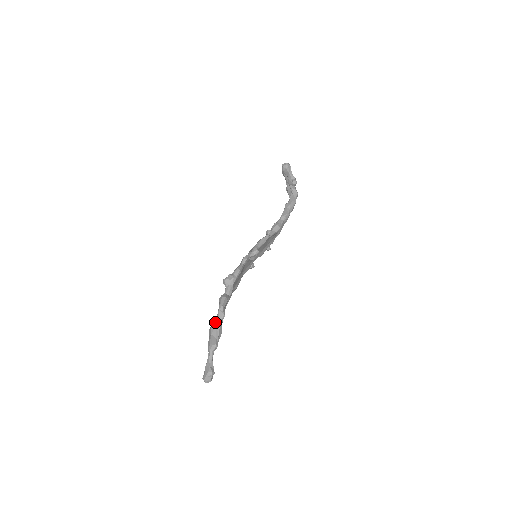
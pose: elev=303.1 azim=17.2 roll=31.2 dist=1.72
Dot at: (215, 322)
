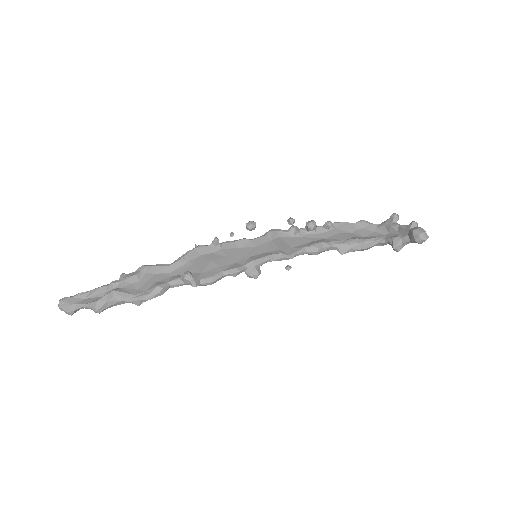
Dot at: (124, 299)
